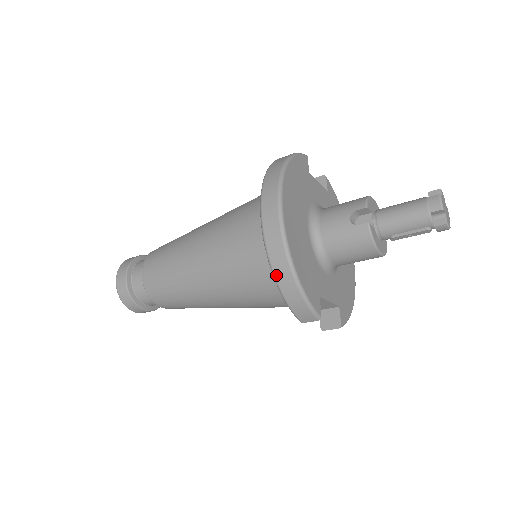
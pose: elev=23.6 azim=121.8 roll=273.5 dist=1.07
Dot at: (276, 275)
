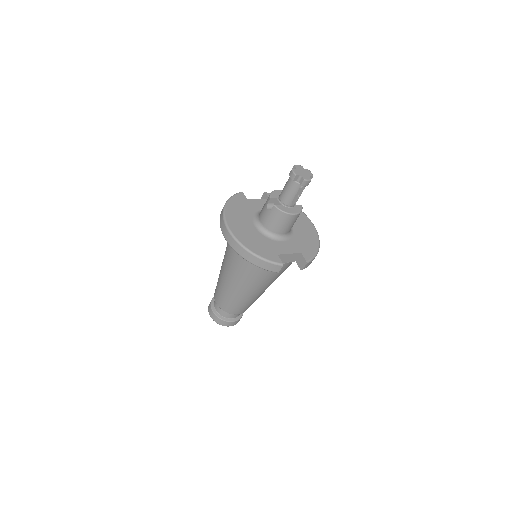
Dot at: (245, 258)
